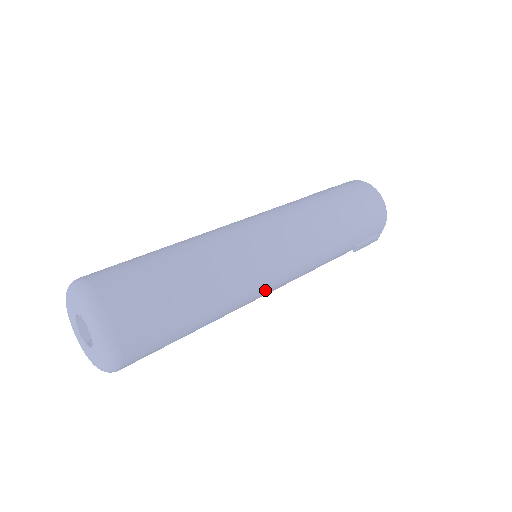
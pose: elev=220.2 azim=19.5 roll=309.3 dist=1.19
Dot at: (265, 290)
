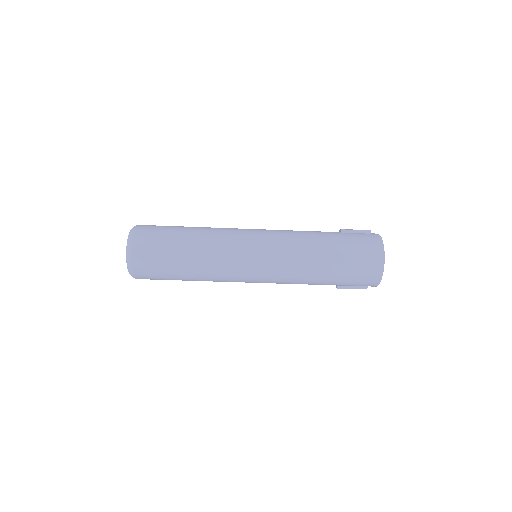
Dot at: occluded
